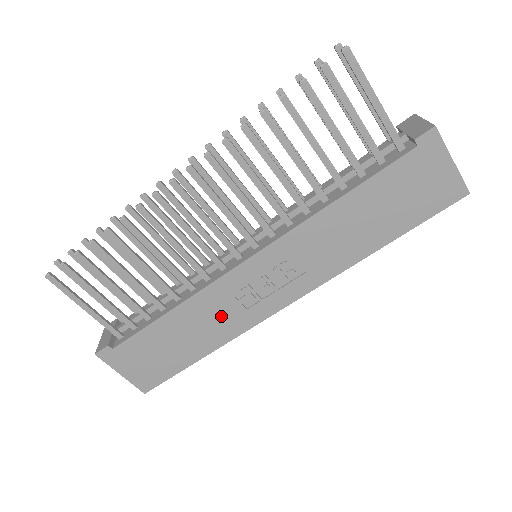
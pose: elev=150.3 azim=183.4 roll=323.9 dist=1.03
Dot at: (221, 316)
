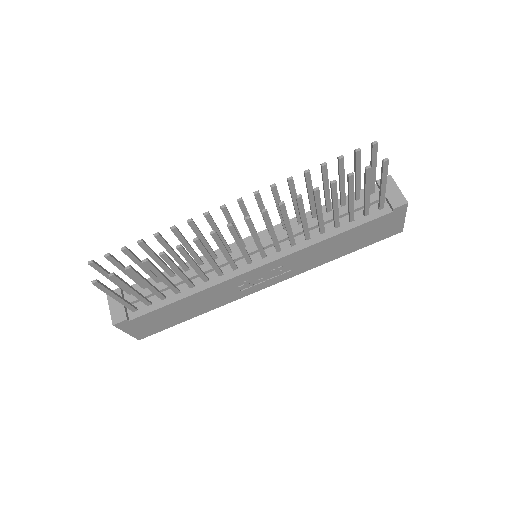
Dot at: (221, 296)
